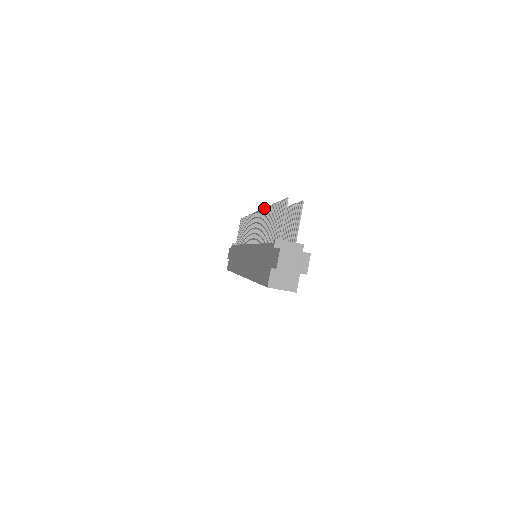
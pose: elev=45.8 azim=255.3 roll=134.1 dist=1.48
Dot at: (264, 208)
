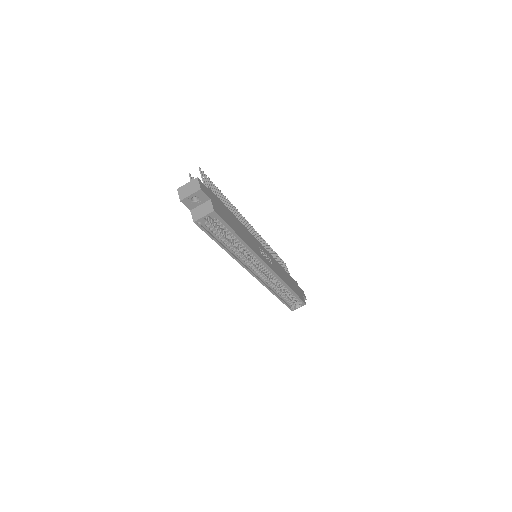
Dot at: occluded
